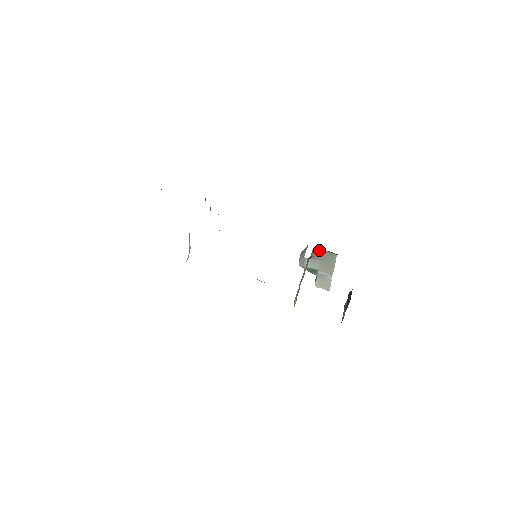
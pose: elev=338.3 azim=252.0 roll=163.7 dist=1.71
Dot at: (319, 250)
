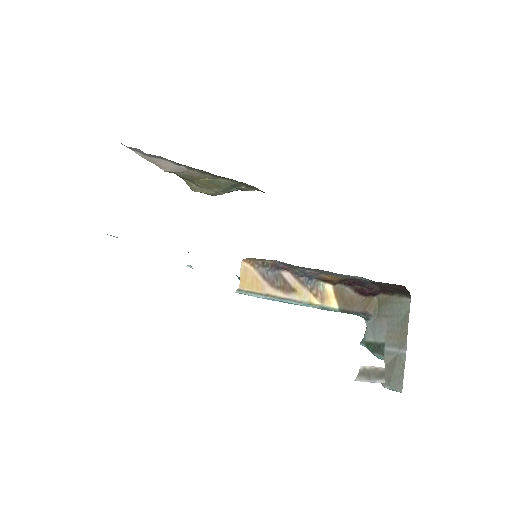
Dot at: (384, 297)
